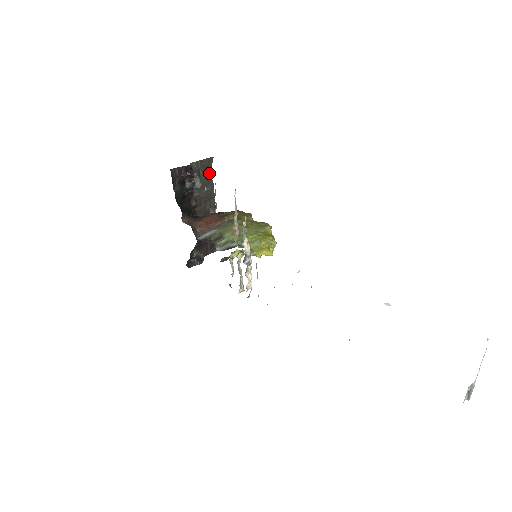
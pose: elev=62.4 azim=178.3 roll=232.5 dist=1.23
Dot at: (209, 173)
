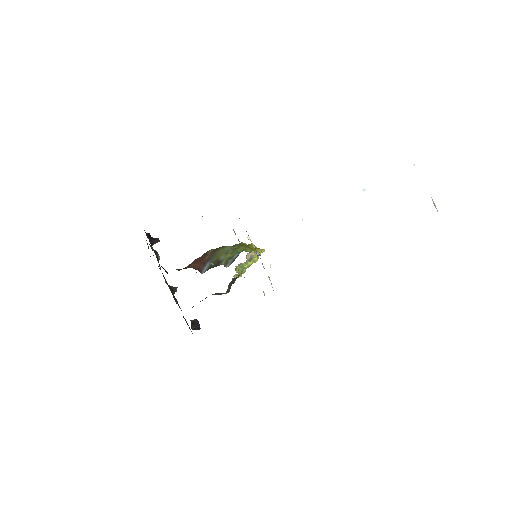
Dot at: occluded
